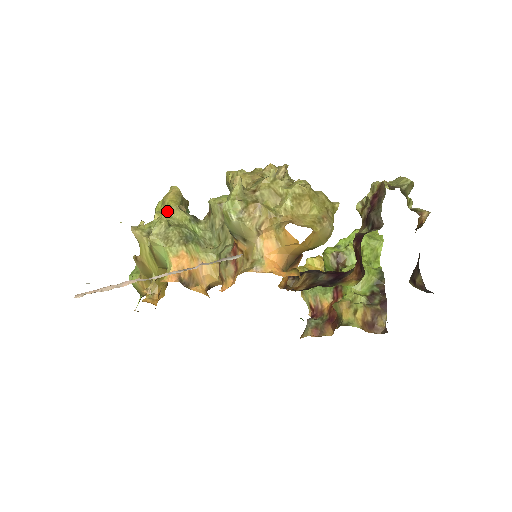
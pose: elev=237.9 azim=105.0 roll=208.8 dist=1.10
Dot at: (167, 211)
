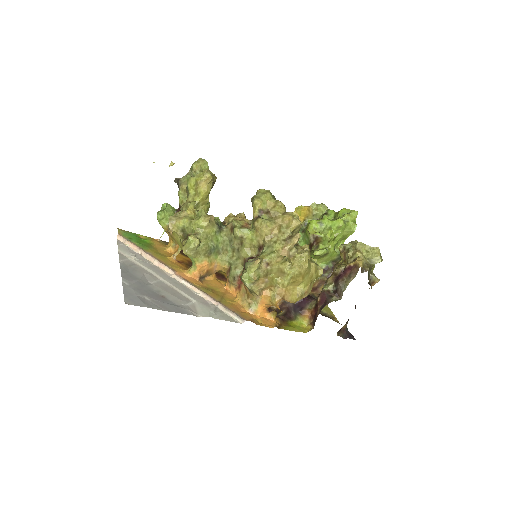
Dot at: (200, 226)
